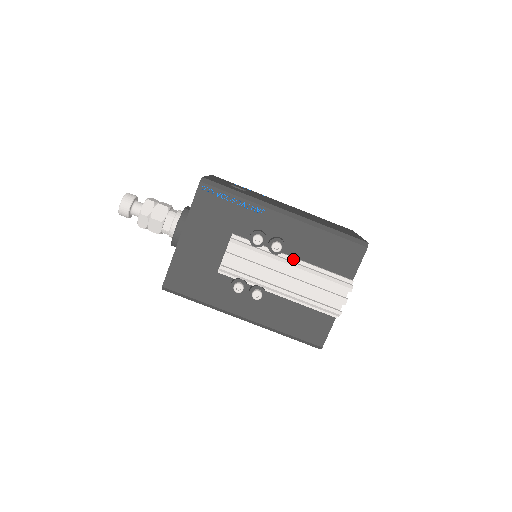
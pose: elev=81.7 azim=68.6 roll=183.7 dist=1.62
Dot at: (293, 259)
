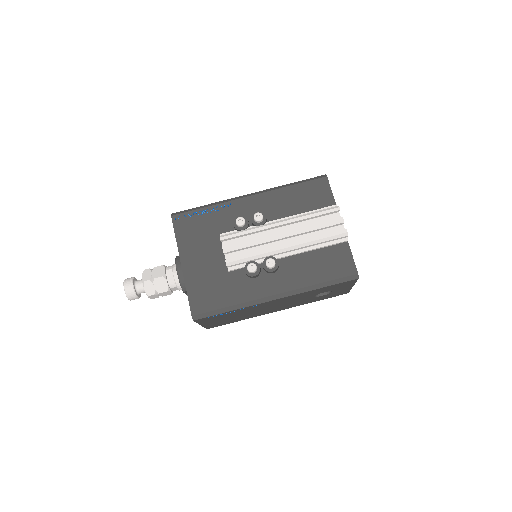
Dot at: (279, 220)
